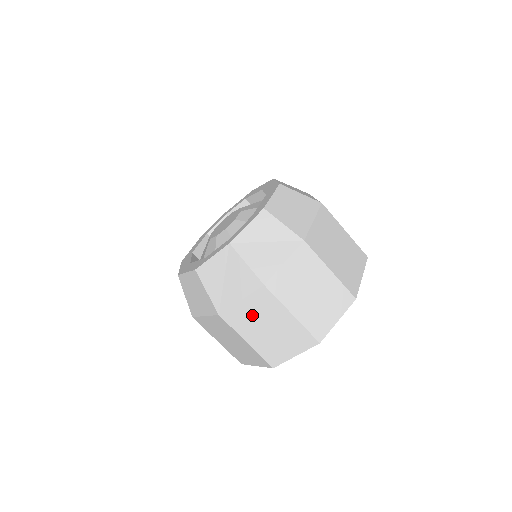
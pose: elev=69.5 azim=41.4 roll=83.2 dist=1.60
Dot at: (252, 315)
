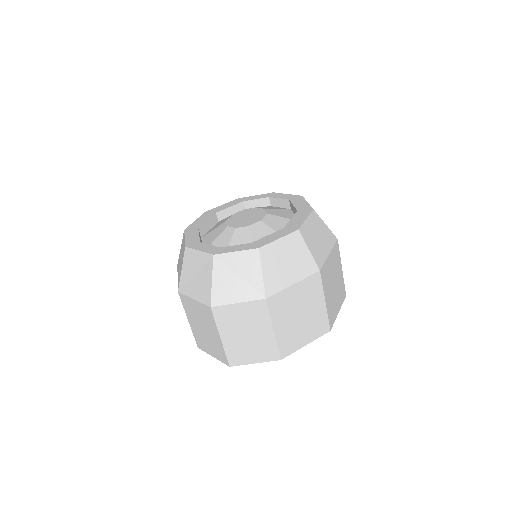
Dot at: (197, 313)
